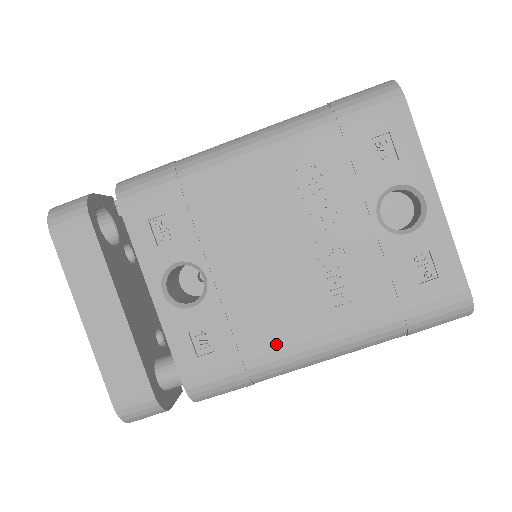
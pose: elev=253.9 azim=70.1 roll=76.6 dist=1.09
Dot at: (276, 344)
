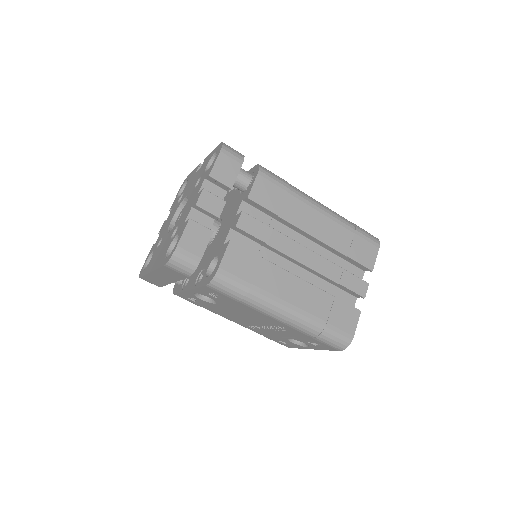
Dot at: (219, 314)
